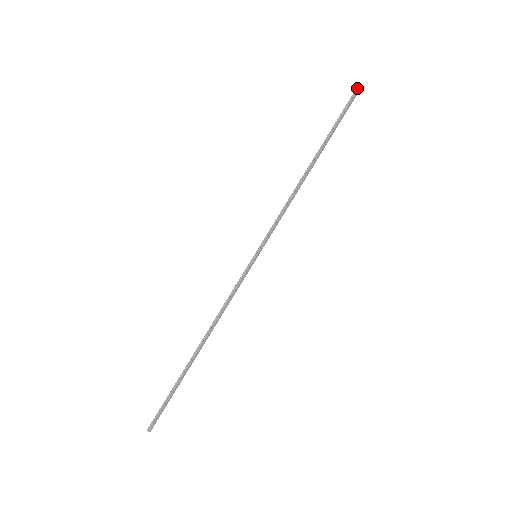
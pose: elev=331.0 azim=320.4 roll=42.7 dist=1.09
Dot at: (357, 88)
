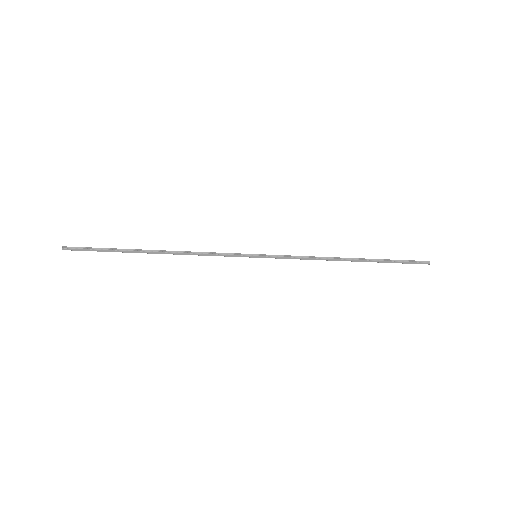
Dot at: (425, 261)
